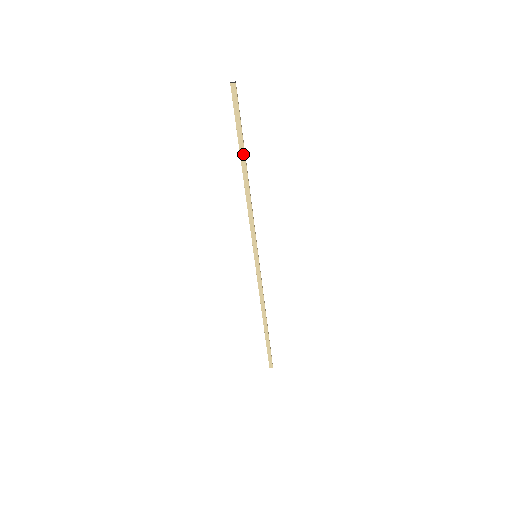
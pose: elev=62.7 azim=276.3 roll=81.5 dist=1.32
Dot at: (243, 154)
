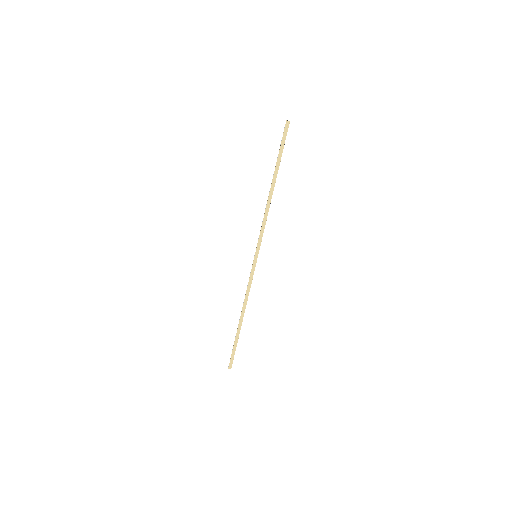
Dot at: (277, 171)
